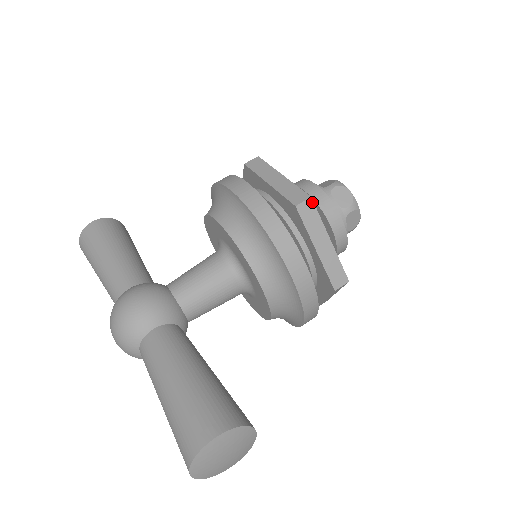
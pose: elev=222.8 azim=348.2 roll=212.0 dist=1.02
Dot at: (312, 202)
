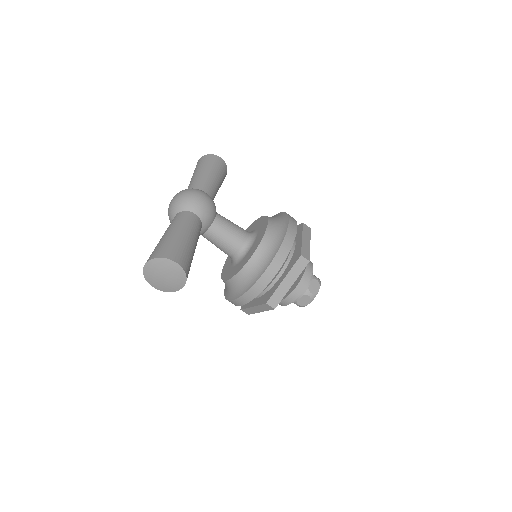
Dot at: (307, 263)
